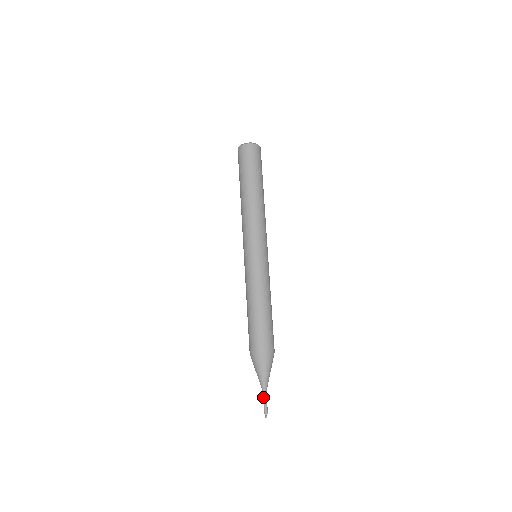
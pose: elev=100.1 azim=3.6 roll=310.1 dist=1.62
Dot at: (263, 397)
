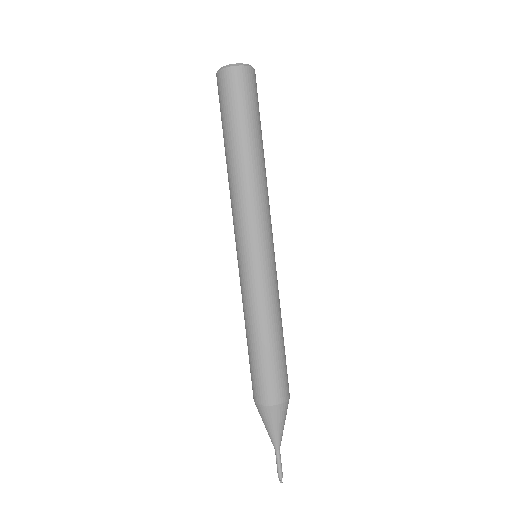
Dot at: occluded
